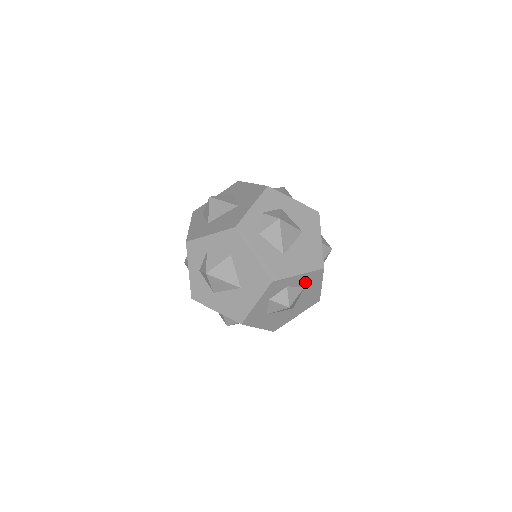
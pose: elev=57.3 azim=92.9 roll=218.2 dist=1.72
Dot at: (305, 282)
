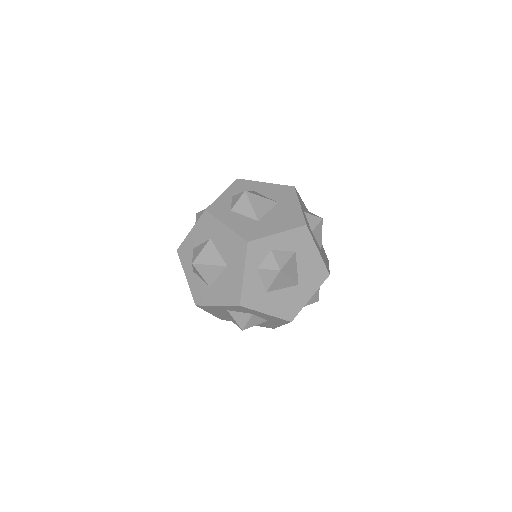
Dot at: (292, 245)
